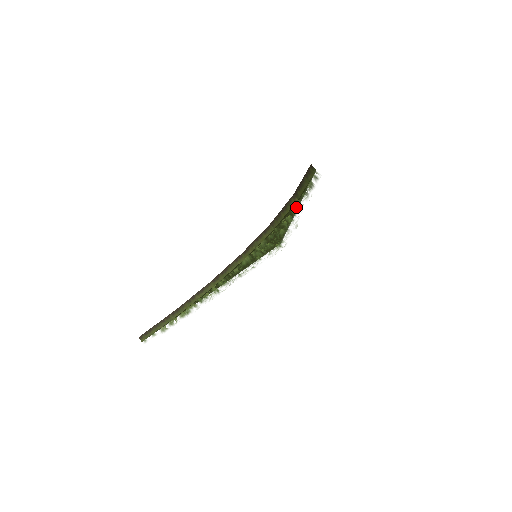
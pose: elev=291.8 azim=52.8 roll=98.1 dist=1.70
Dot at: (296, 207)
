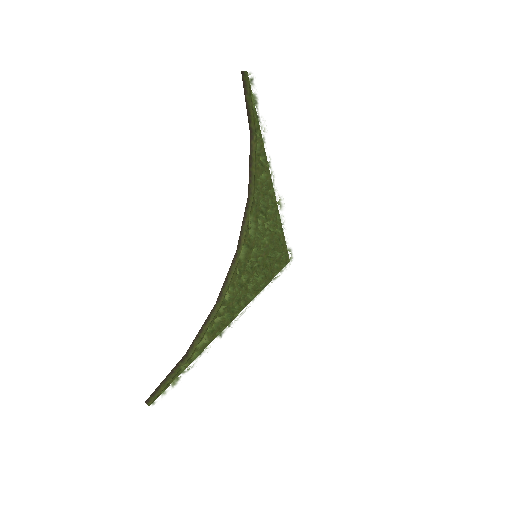
Dot at: (258, 147)
